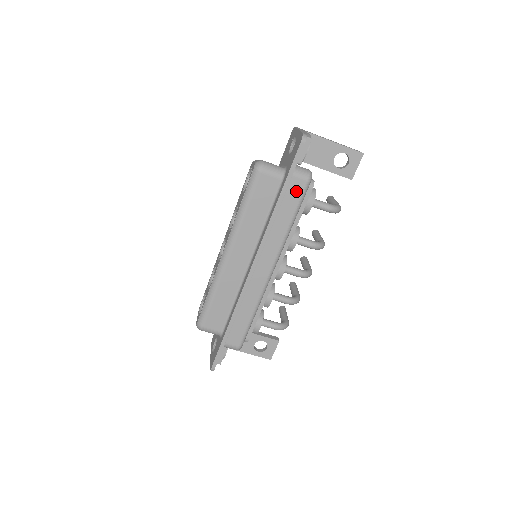
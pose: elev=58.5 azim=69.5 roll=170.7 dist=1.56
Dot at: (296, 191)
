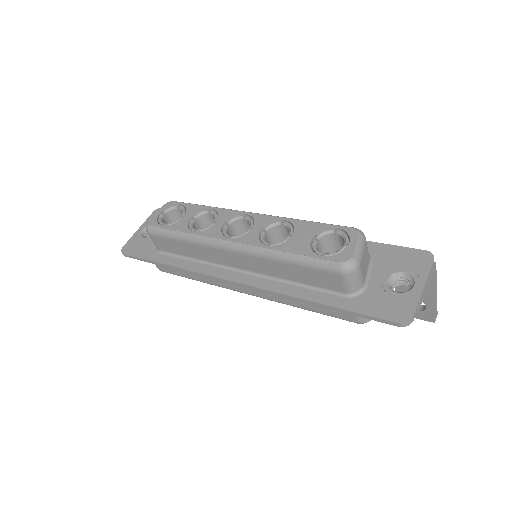
Dot at: (340, 313)
